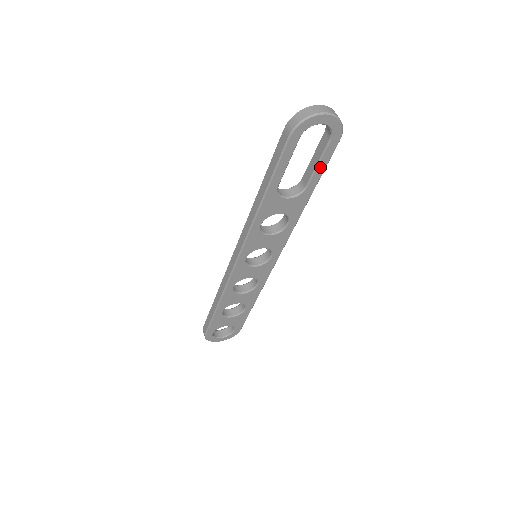
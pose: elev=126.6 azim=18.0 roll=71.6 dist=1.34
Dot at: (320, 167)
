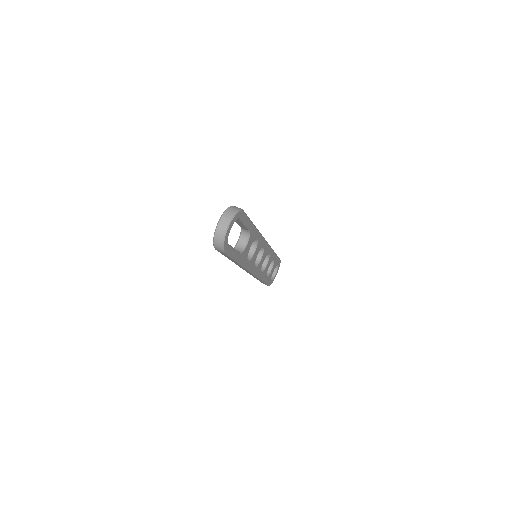
Dot at: (246, 223)
